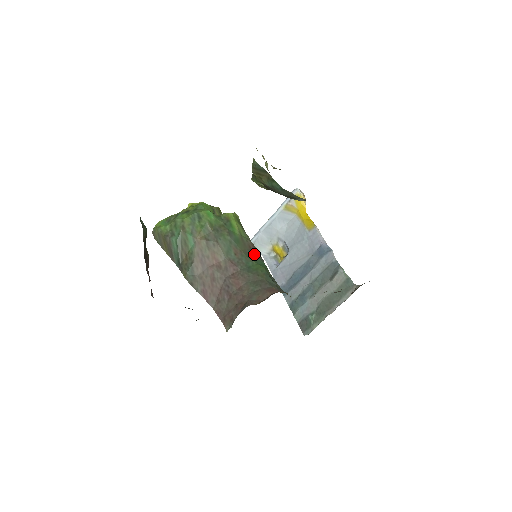
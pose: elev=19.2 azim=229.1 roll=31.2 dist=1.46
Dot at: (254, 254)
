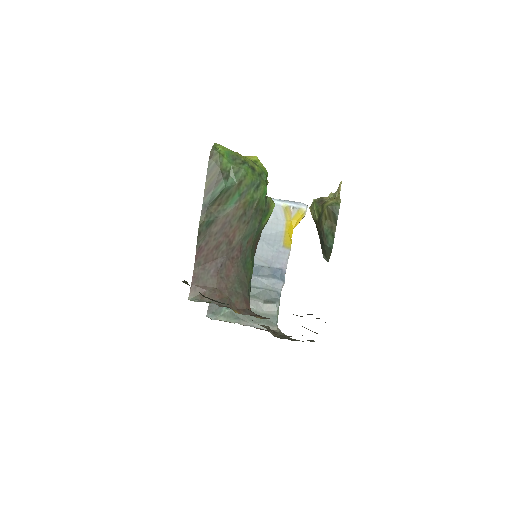
Dot at: (255, 251)
